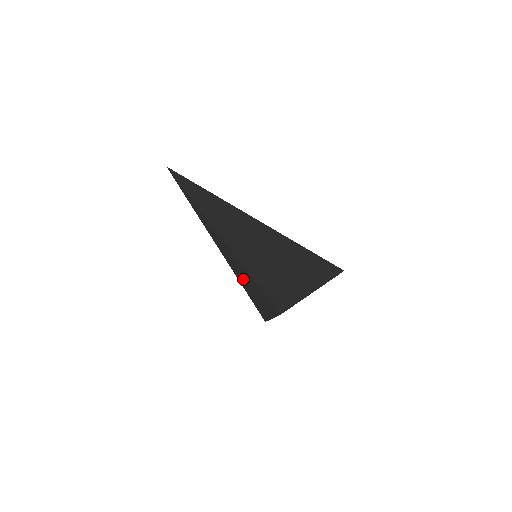
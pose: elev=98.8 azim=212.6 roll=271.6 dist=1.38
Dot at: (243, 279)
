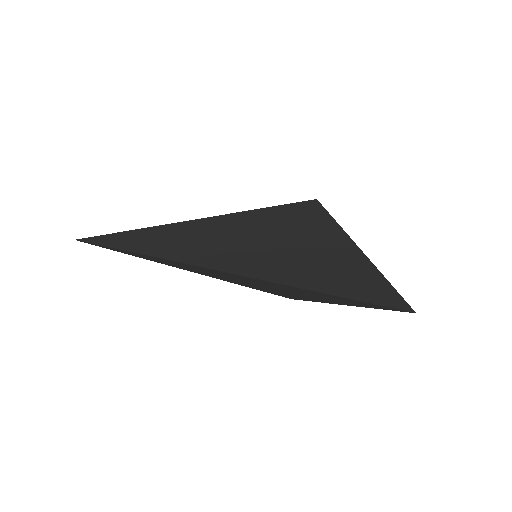
Dot at: occluded
